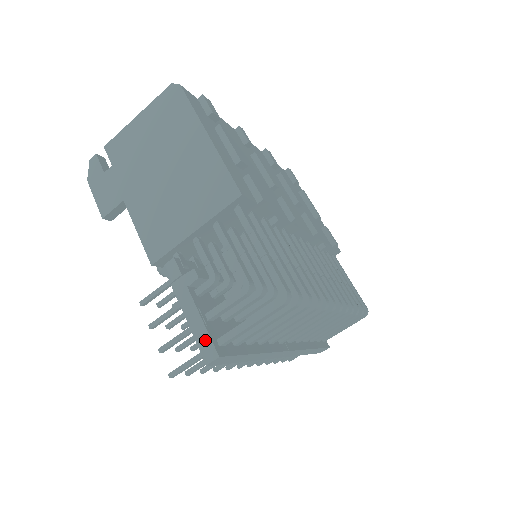
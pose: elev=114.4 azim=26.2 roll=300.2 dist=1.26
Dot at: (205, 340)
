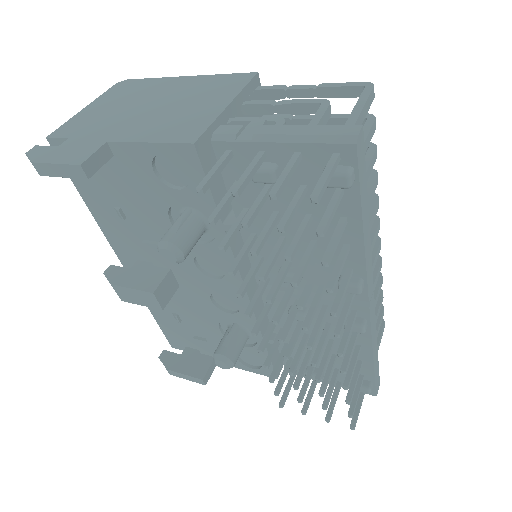
Dot at: (330, 129)
